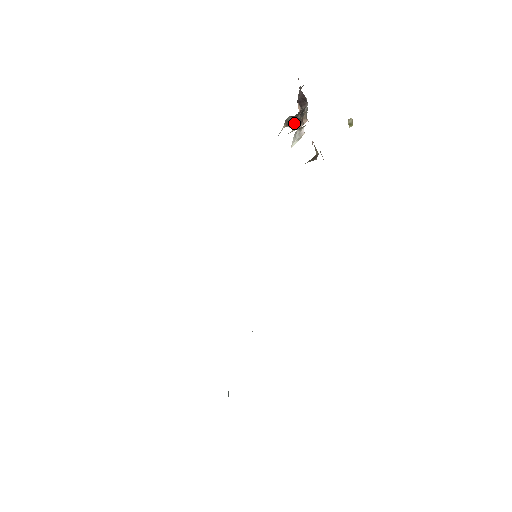
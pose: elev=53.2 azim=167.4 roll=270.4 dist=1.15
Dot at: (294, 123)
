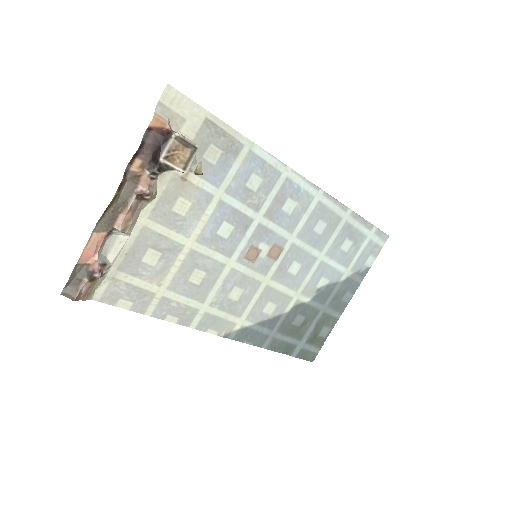
Dot at: (176, 168)
